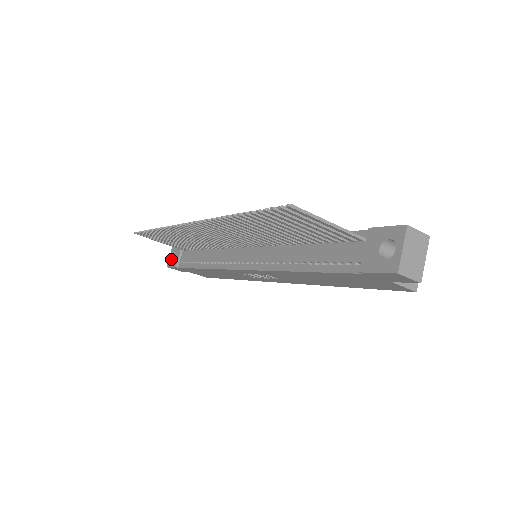
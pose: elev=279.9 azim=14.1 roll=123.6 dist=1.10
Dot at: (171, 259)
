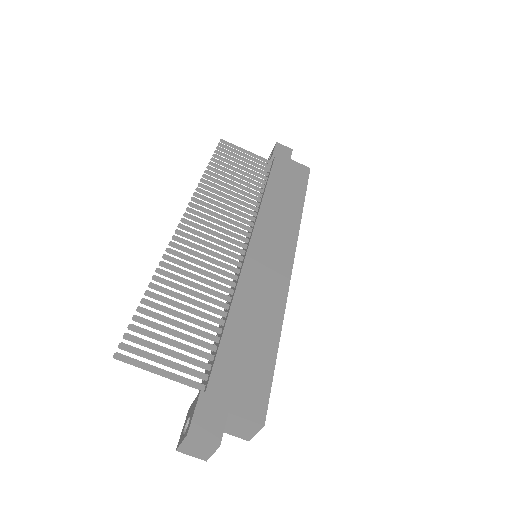
Dot at: occluded
